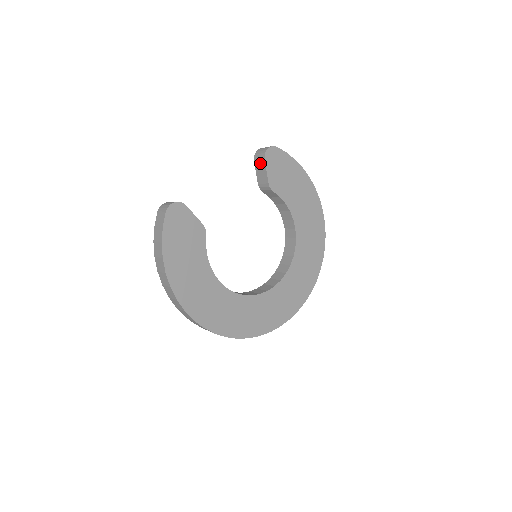
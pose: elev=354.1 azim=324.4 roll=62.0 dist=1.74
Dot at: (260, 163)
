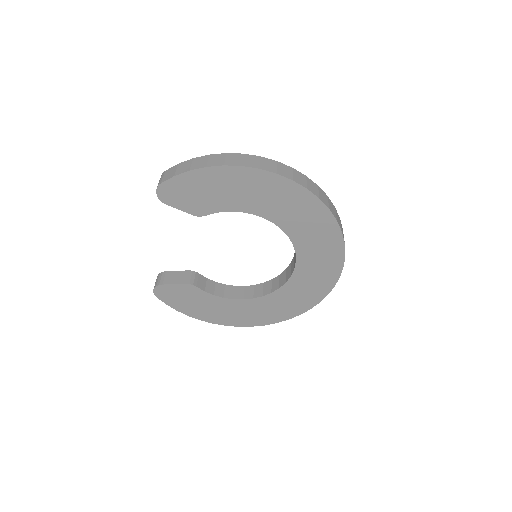
Dot at: occluded
